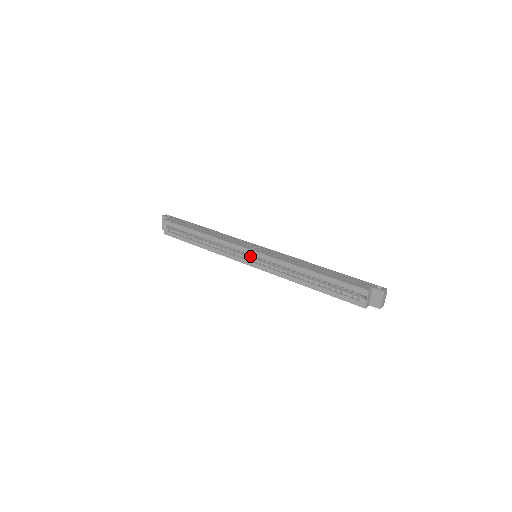
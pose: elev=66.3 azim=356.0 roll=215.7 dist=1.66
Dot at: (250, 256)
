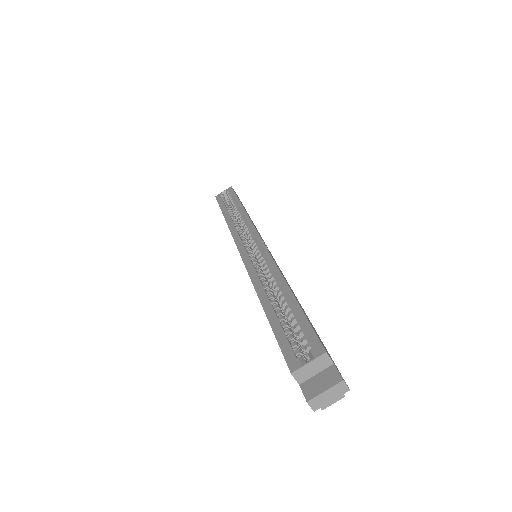
Dot at: (252, 249)
